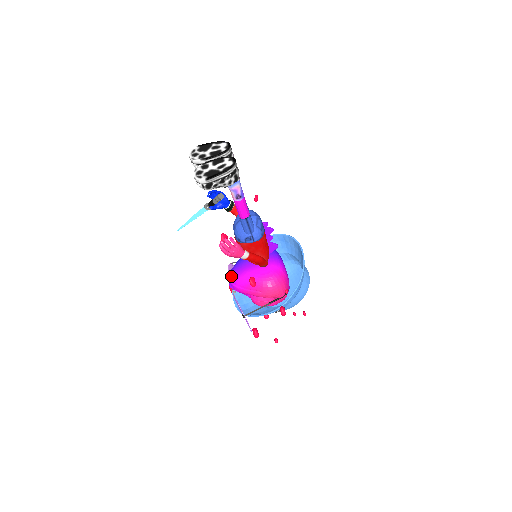
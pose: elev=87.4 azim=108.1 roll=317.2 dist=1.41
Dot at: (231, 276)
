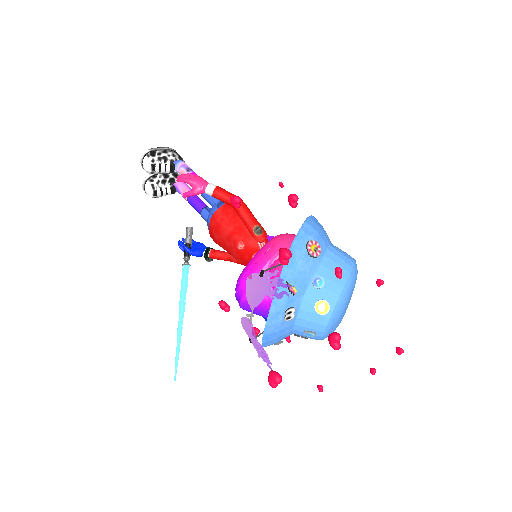
Dot at: occluded
